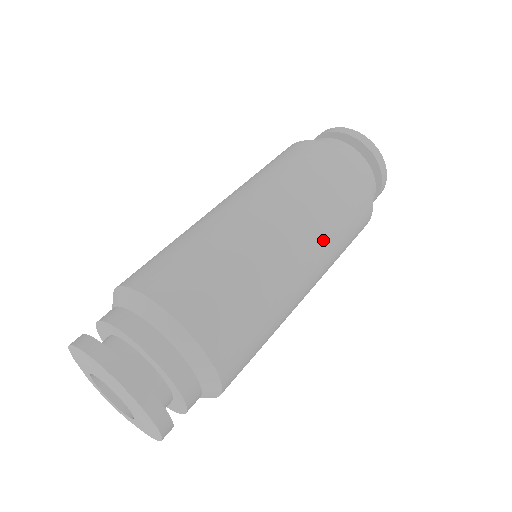
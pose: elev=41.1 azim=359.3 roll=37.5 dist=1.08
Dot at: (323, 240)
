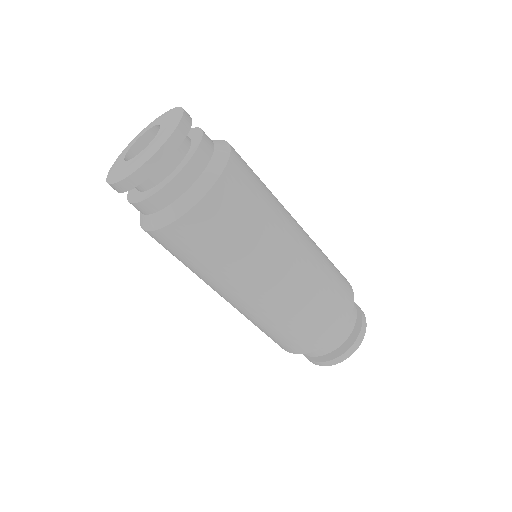
Dot at: (298, 291)
